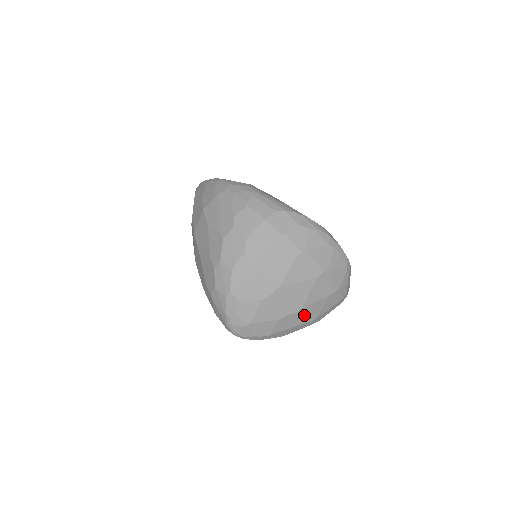
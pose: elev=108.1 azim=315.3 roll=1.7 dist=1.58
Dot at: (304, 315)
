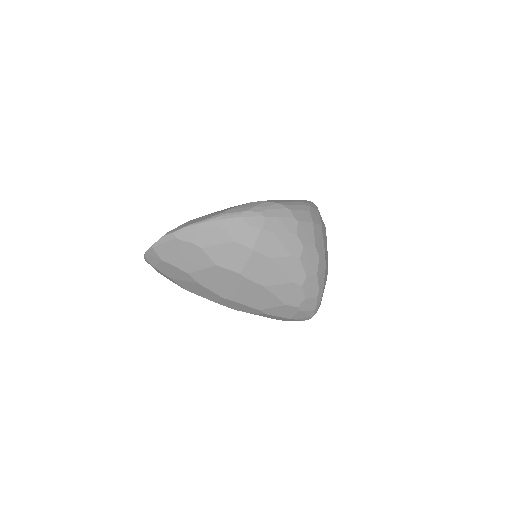
Dot at: occluded
